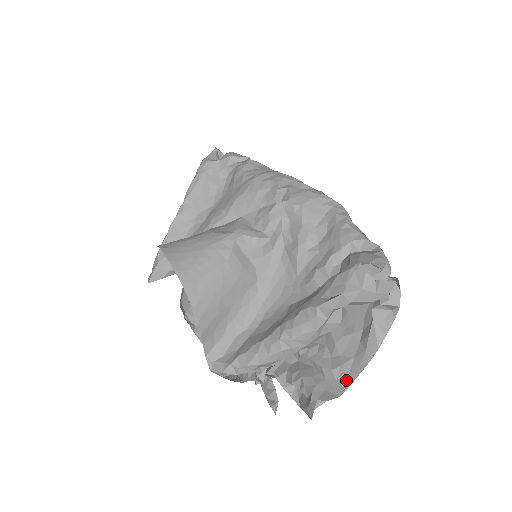
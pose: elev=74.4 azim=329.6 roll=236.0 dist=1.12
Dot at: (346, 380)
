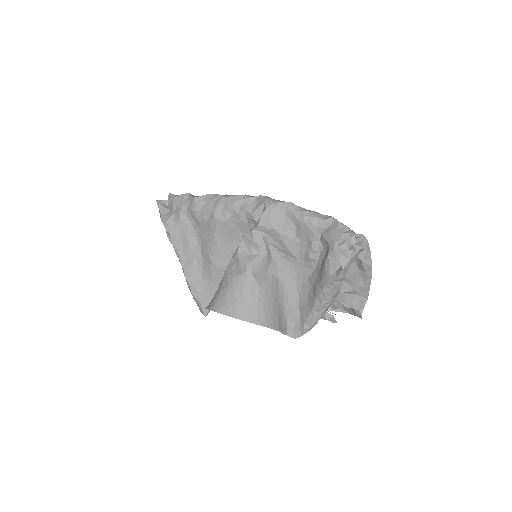
Dot at: (365, 290)
